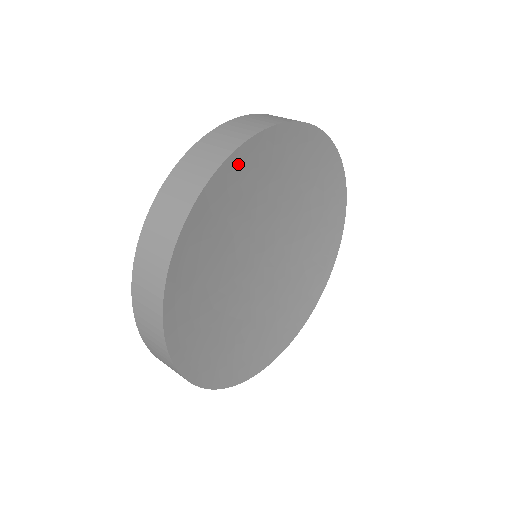
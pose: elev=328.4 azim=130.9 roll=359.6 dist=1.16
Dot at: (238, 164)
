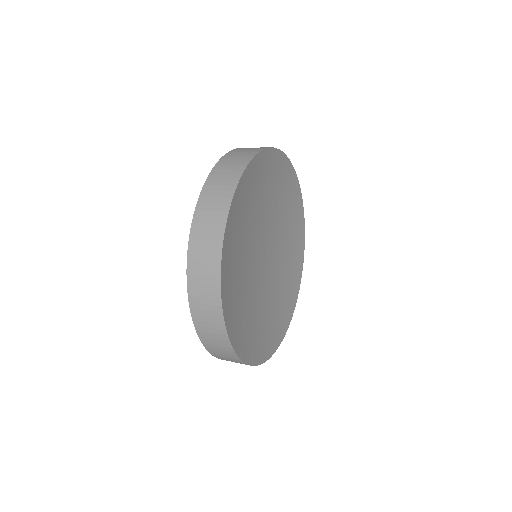
Dot at: (291, 179)
